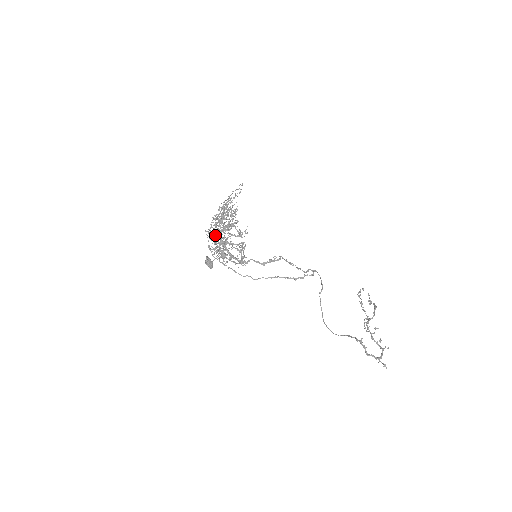
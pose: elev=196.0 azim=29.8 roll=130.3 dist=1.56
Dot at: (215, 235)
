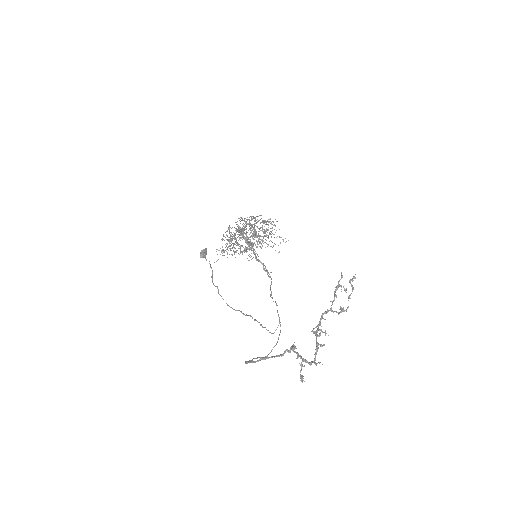
Dot at: (246, 221)
